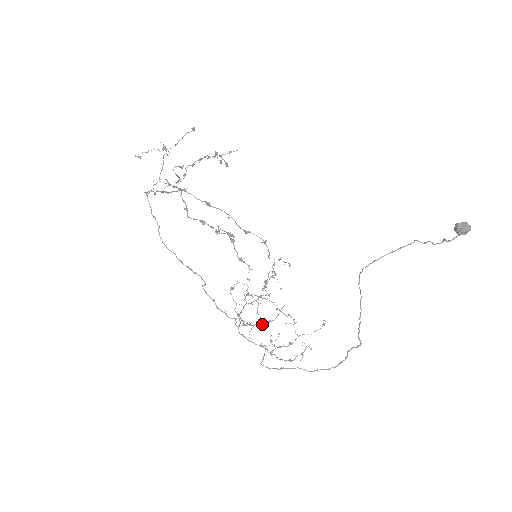
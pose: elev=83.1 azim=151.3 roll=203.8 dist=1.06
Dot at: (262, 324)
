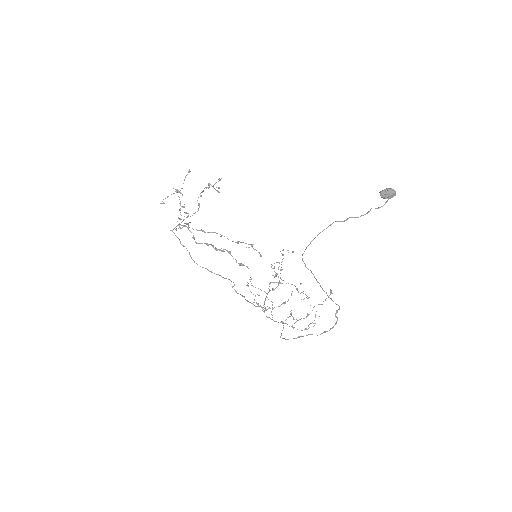
Dot at: occluded
